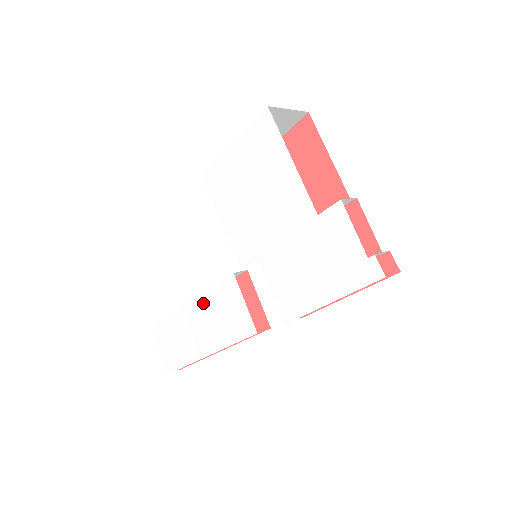
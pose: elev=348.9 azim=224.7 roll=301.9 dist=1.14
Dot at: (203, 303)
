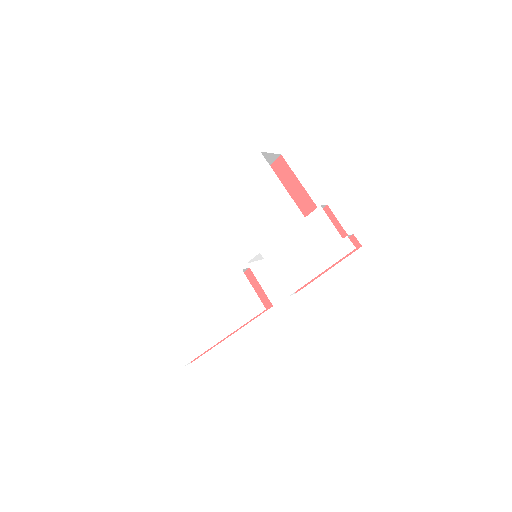
Dot at: (216, 299)
